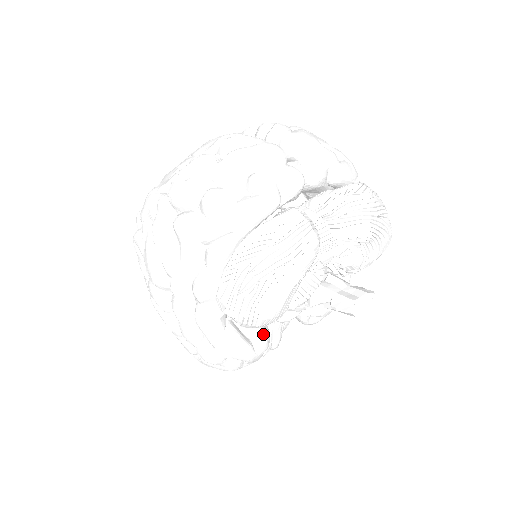
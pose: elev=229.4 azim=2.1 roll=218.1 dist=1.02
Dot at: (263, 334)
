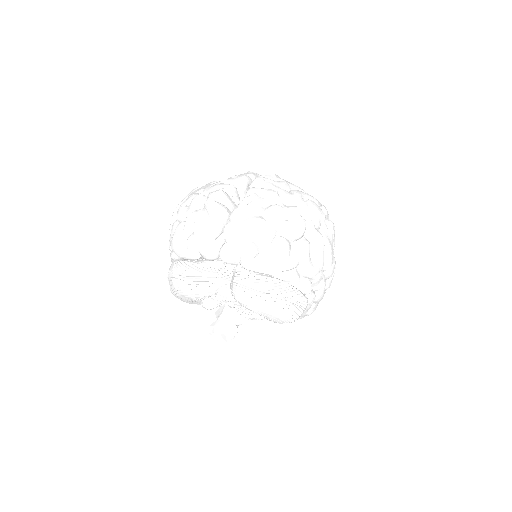
Dot at: occluded
